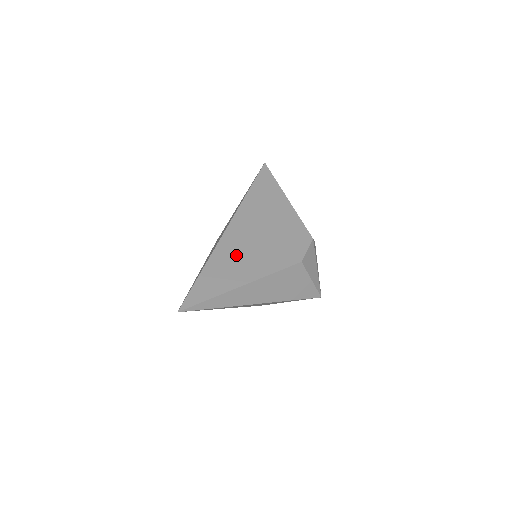
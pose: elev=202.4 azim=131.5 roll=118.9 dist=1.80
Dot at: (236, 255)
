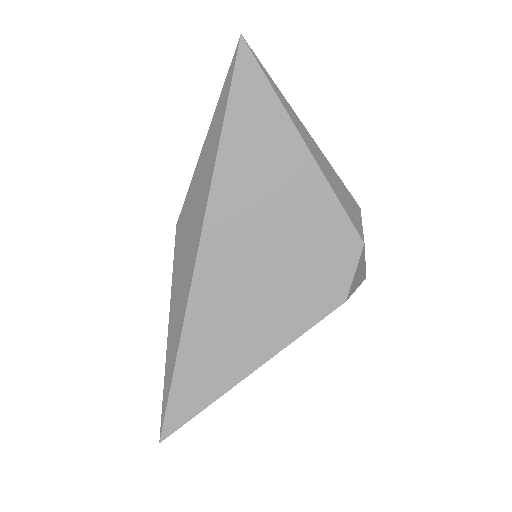
Dot at: (228, 317)
